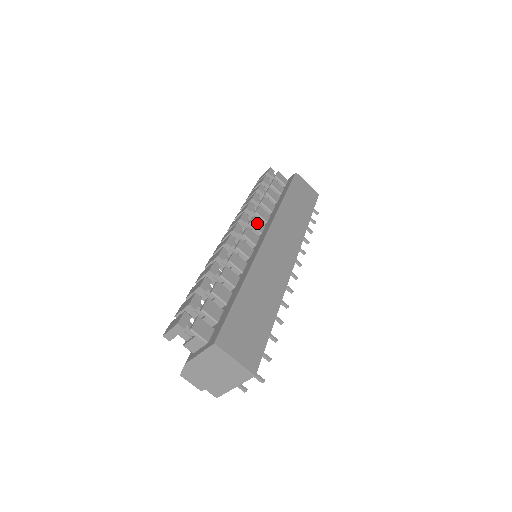
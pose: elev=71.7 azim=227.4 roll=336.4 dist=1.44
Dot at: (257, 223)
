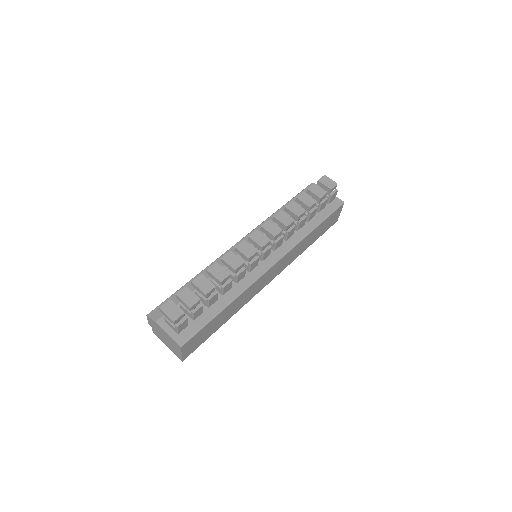
Dot at: (280, 242)
